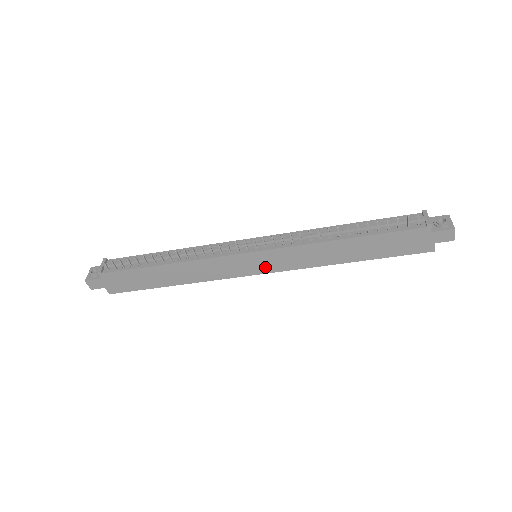
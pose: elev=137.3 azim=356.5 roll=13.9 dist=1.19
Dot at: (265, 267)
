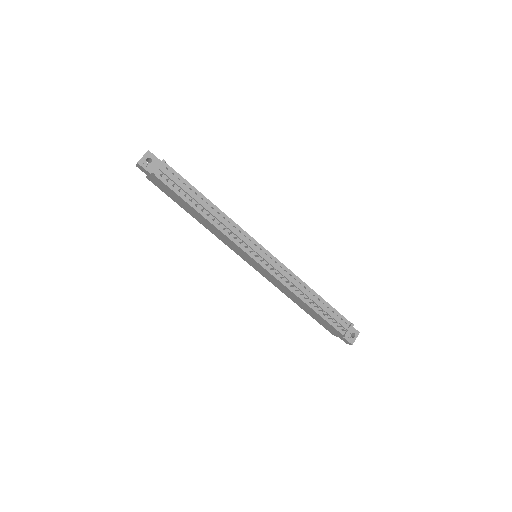
Dot at: (254, 266)
